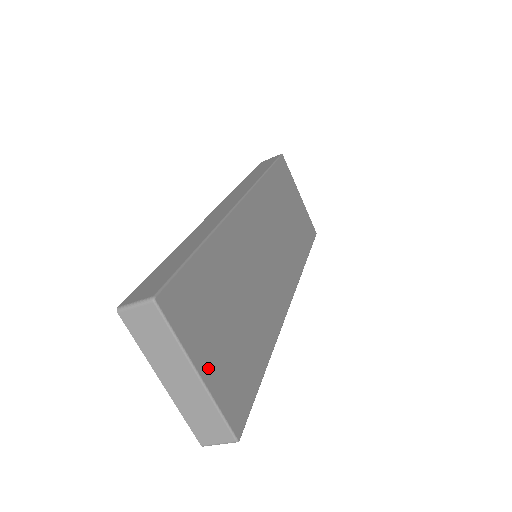
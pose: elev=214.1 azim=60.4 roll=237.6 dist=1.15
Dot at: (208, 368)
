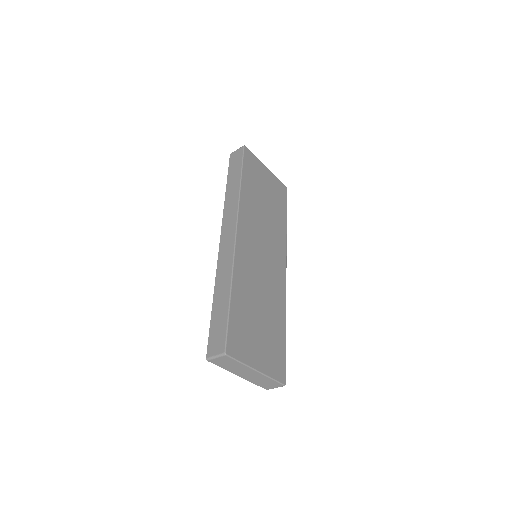
Dot at: (260, 363)
